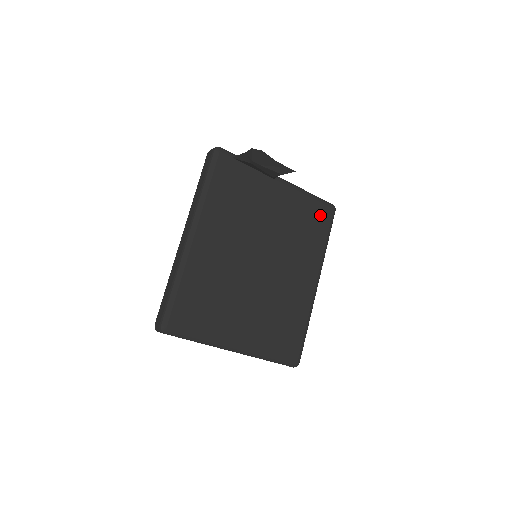
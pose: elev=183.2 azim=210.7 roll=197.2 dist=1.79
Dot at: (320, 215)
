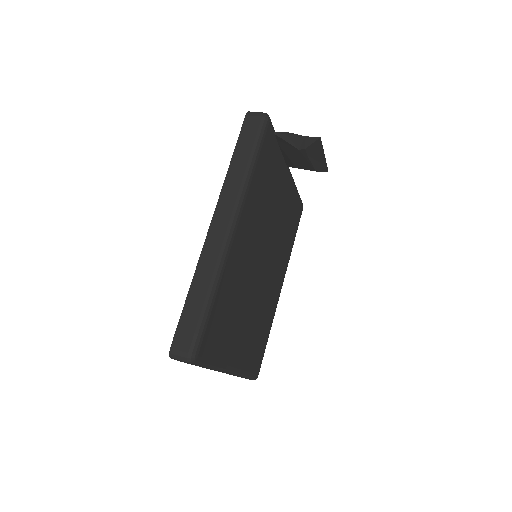
Dot at: (297, 214)
